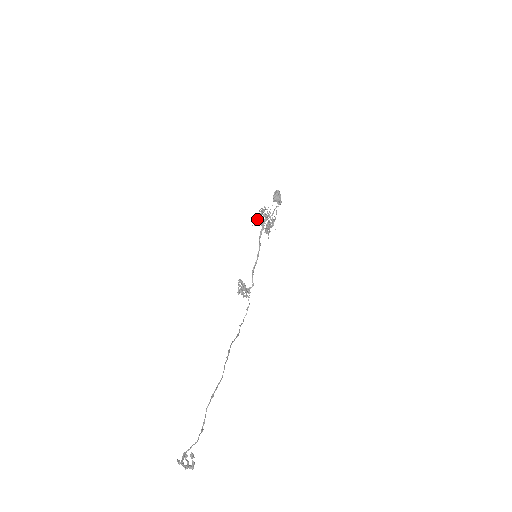
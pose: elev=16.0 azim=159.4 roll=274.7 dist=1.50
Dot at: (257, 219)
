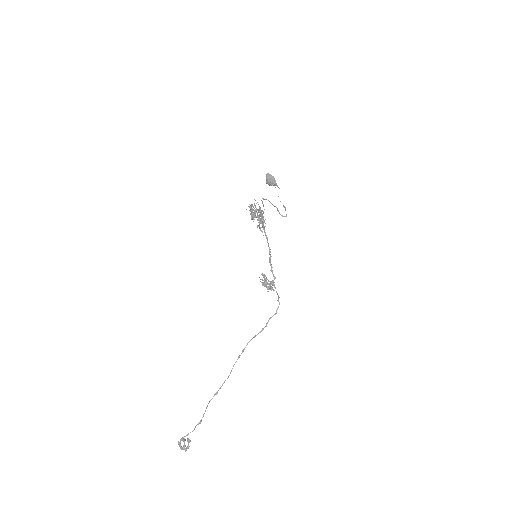
Dot at: (252, 215)
